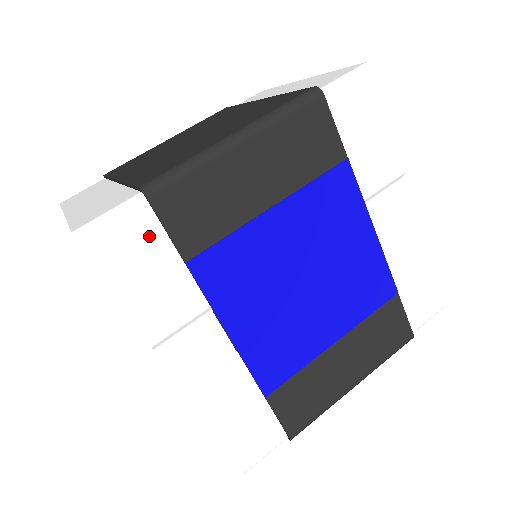
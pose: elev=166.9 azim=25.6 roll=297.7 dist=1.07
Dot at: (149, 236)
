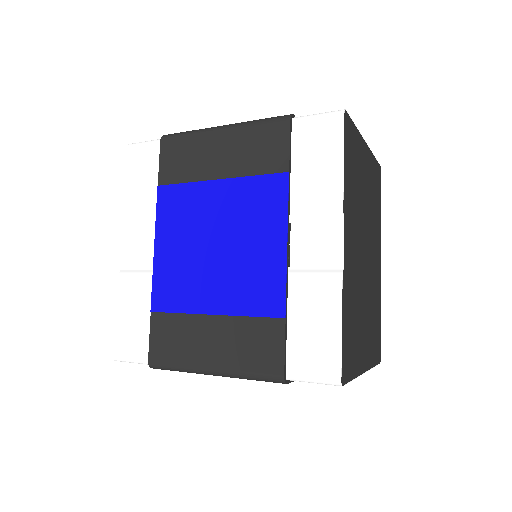
Dot at: (153, 162)
